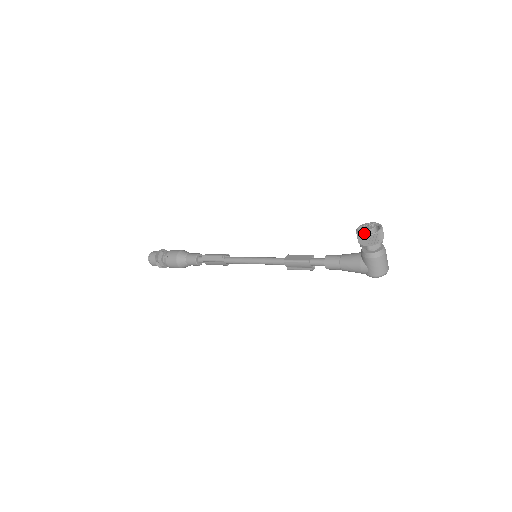
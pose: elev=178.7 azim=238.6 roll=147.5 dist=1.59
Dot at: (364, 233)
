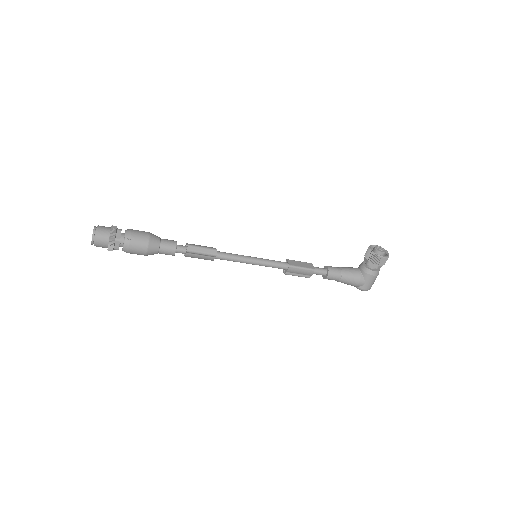
Dot at: (378, 254)
